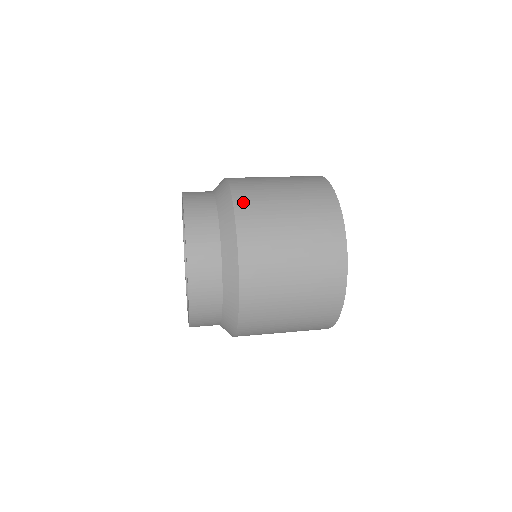
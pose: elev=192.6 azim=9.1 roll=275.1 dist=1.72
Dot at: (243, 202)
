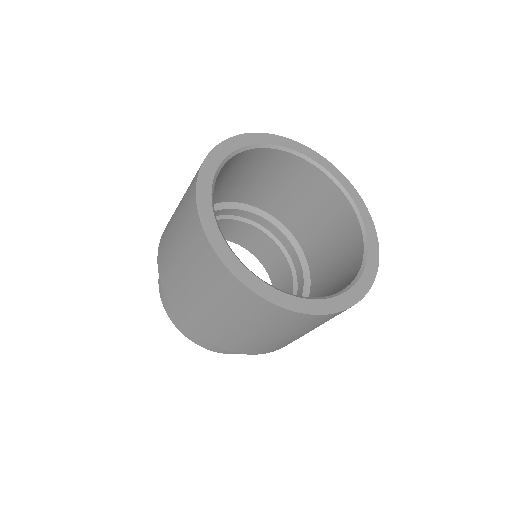
Dot at: (168, 290)
